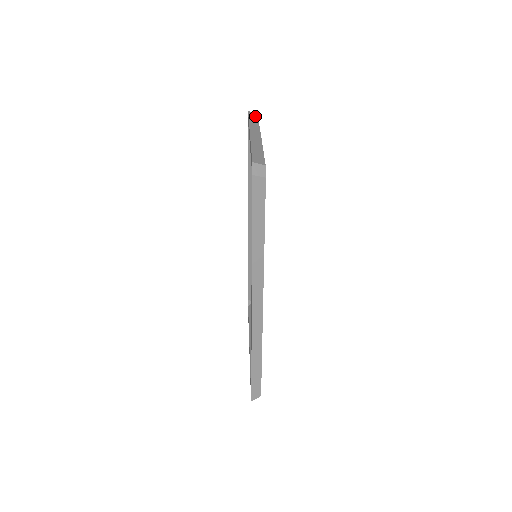
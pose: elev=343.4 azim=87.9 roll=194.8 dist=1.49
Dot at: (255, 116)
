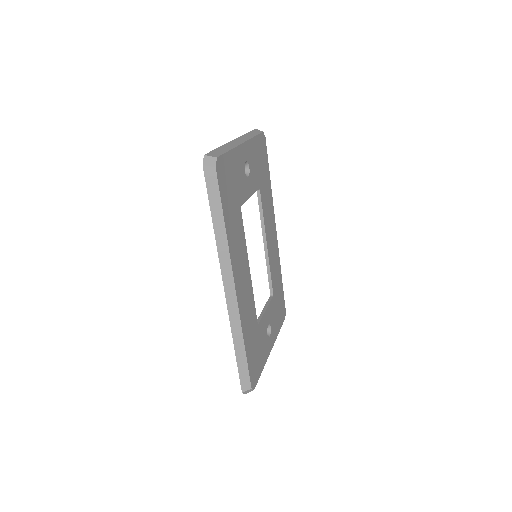
Dot at: (258, 132)
